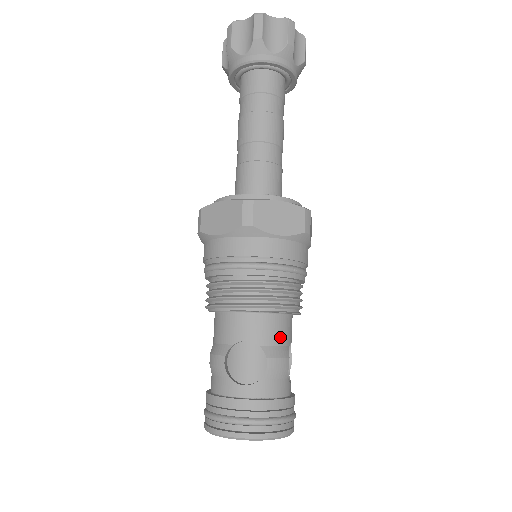
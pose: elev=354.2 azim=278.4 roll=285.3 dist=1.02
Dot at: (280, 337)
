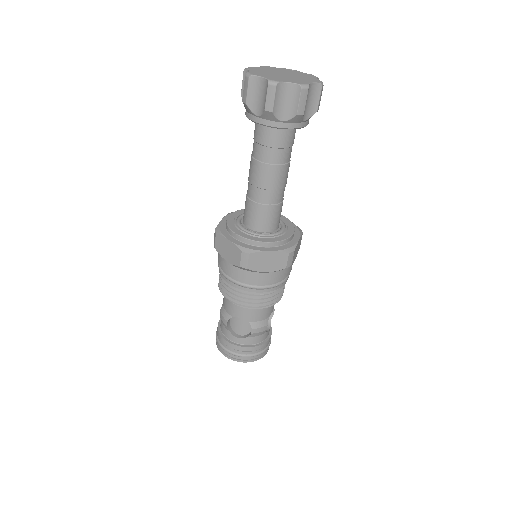
Dot at: (263, 316)
